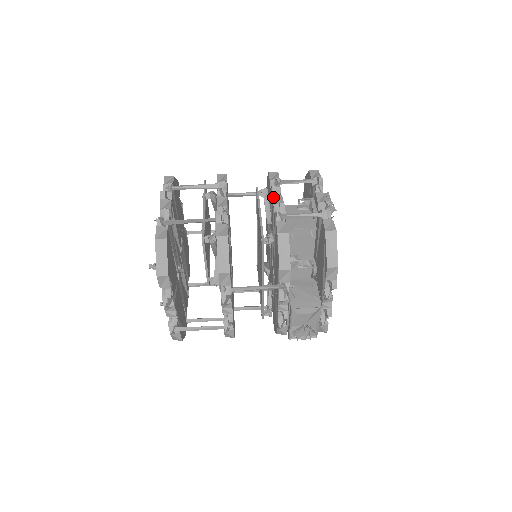
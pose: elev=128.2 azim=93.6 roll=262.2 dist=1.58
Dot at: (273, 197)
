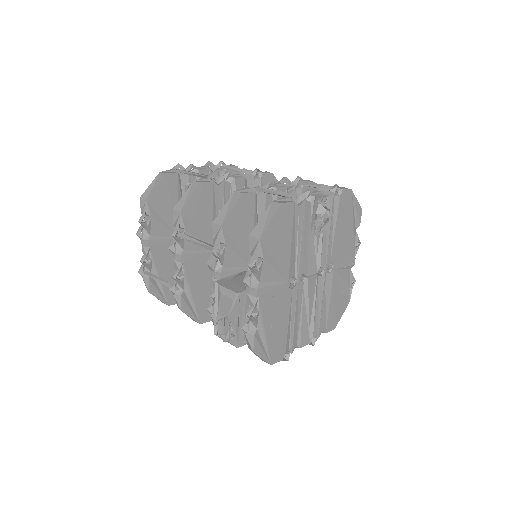
Dot at: (276, 183)
